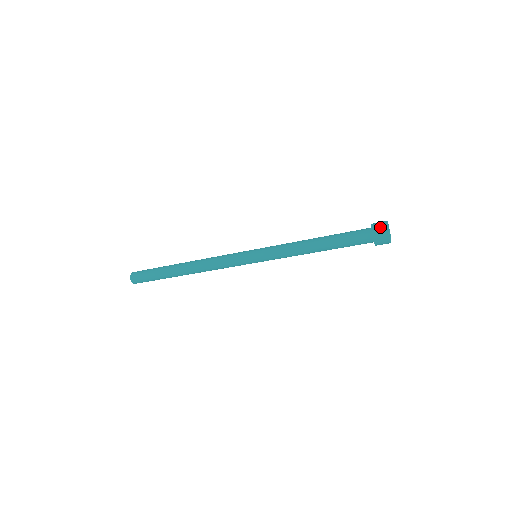
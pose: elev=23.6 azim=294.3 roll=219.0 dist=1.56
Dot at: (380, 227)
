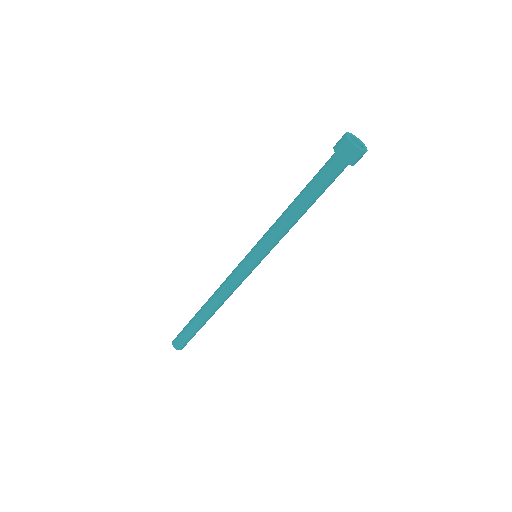
Dot at: (340, 140)
